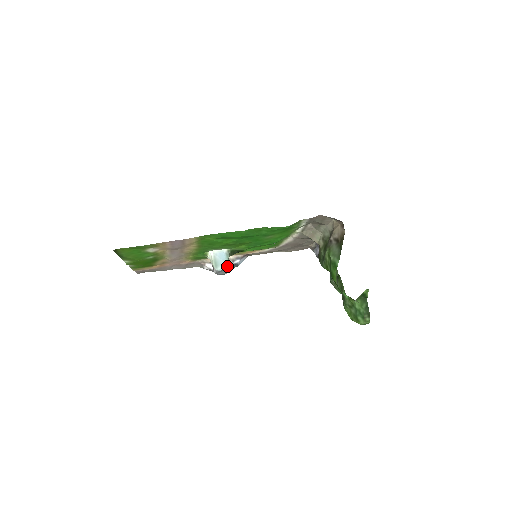
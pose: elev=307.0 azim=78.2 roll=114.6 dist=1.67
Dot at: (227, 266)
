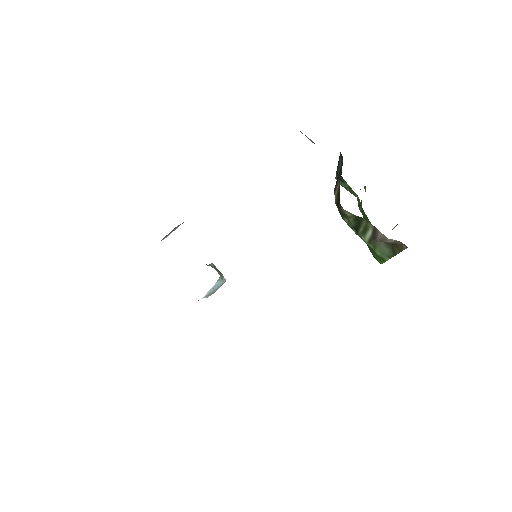
Dot at: occluded
